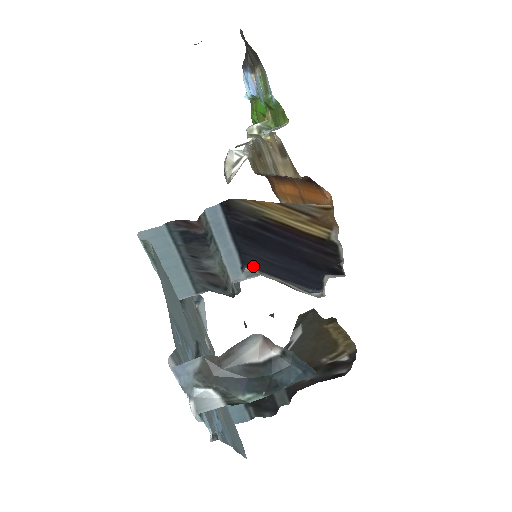
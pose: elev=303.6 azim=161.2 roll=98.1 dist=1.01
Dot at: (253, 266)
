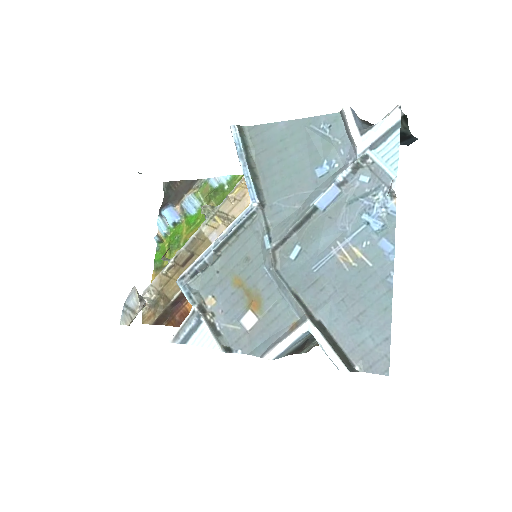
Dot at: occluded
